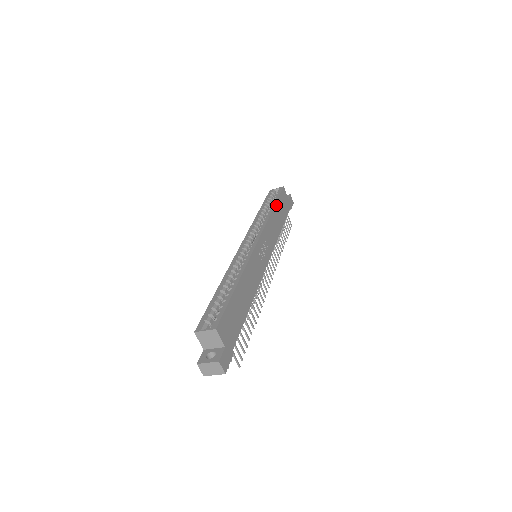
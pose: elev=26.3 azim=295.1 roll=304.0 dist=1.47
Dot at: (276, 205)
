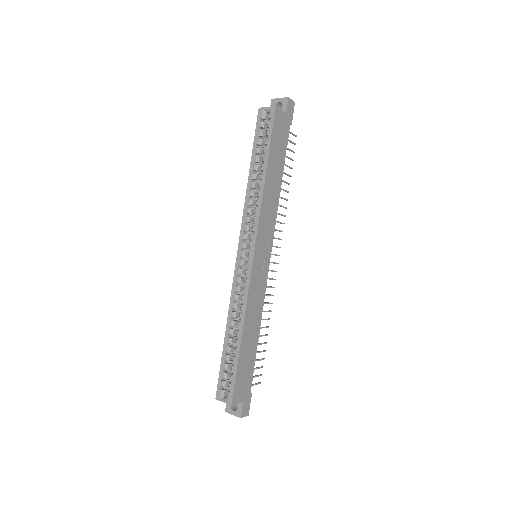
Dot at: (268, 162)
